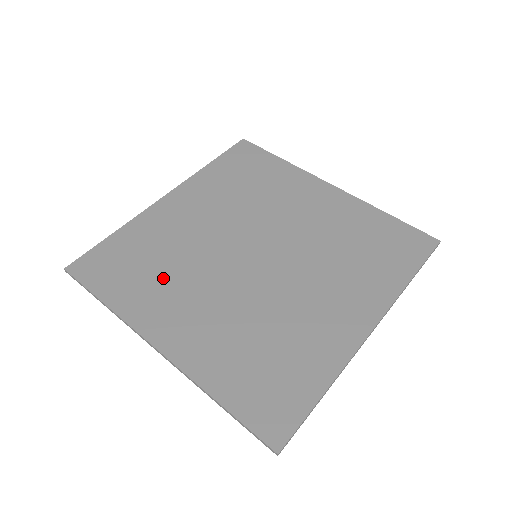
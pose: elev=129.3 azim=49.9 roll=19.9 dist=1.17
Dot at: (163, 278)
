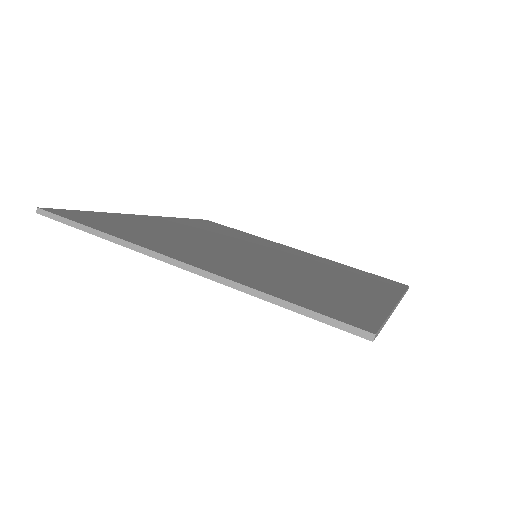
Dot at: (165, 238)
